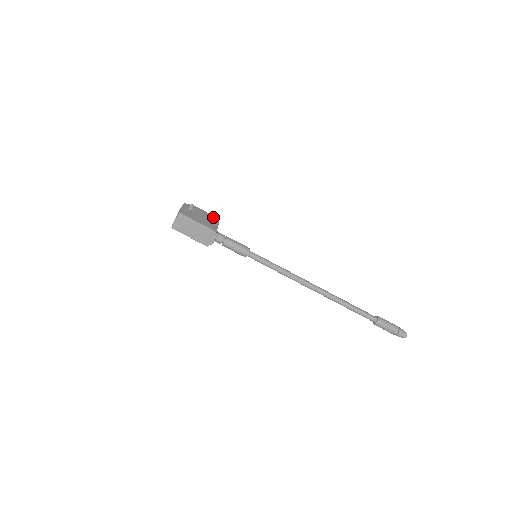
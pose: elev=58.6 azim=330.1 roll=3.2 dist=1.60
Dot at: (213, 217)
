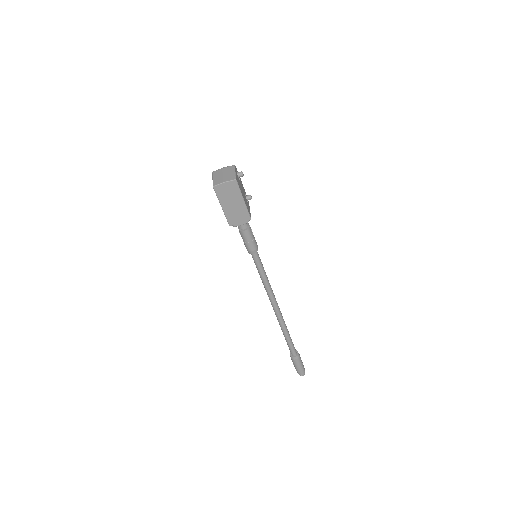
Dot at: (251, 198)
